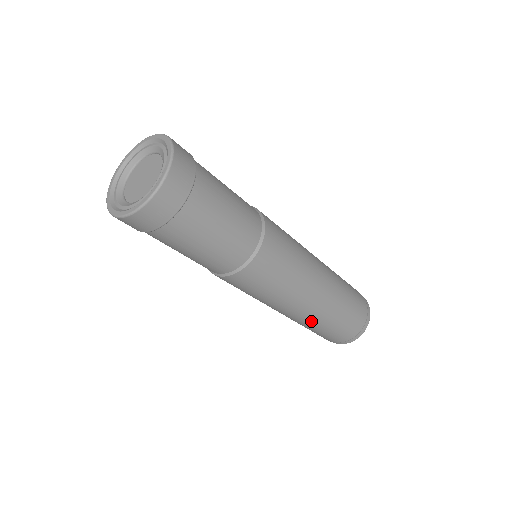
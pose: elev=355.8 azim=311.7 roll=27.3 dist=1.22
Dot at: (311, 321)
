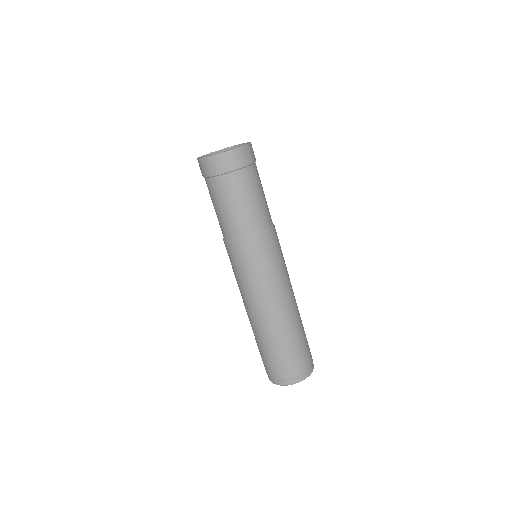
Dot at: (259, 331)
